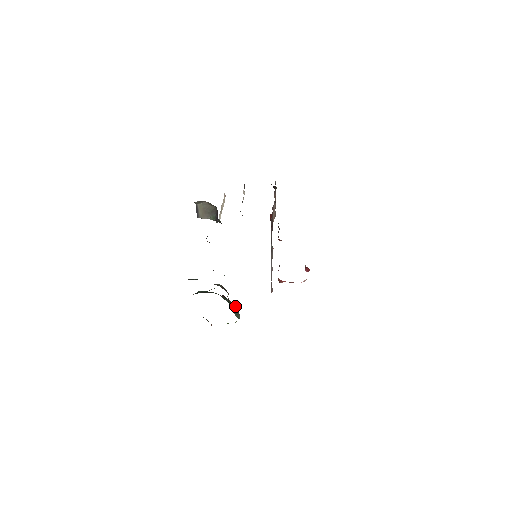
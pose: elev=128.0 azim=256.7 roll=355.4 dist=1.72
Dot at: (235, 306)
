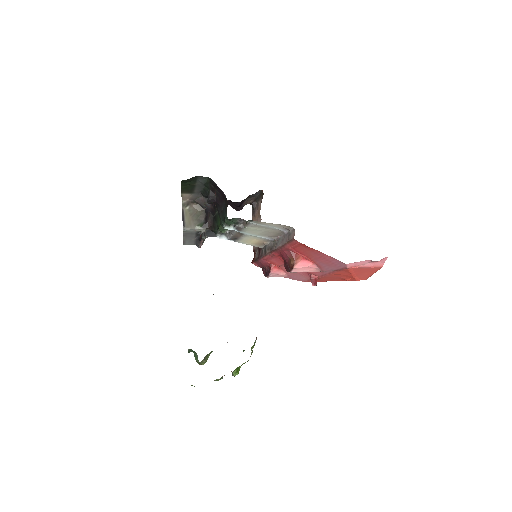
Dot at: occluded
